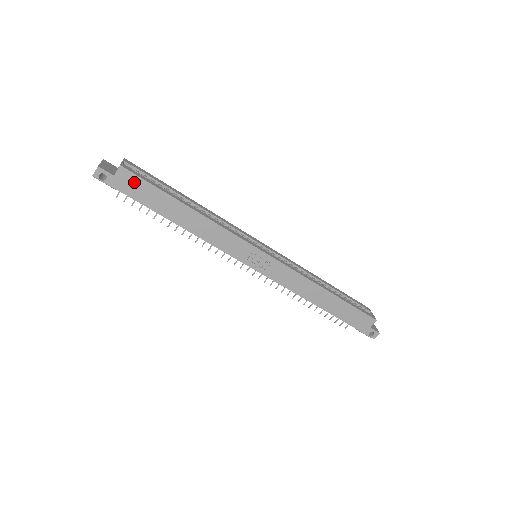
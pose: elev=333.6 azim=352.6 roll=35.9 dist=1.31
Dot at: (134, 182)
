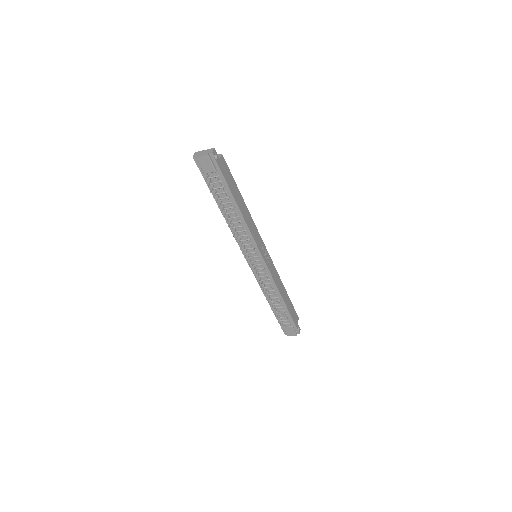
Dot at: (226, 169)
